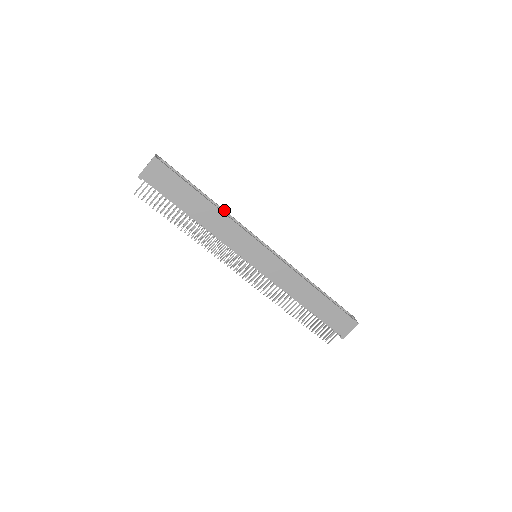
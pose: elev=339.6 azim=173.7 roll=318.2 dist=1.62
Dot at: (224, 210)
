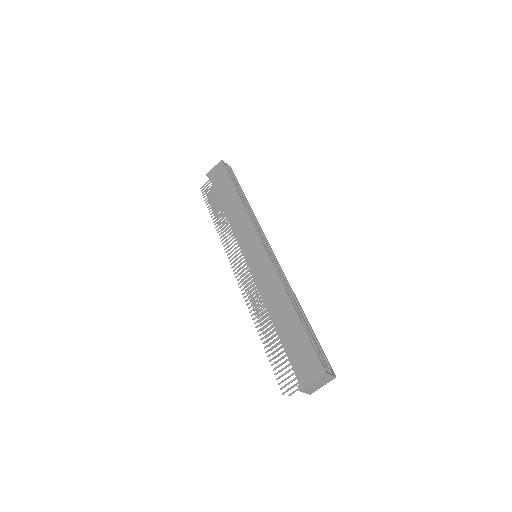
Dot at: (253, 212)
